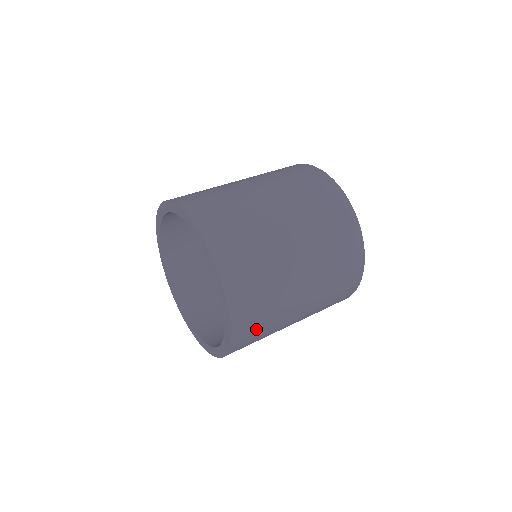
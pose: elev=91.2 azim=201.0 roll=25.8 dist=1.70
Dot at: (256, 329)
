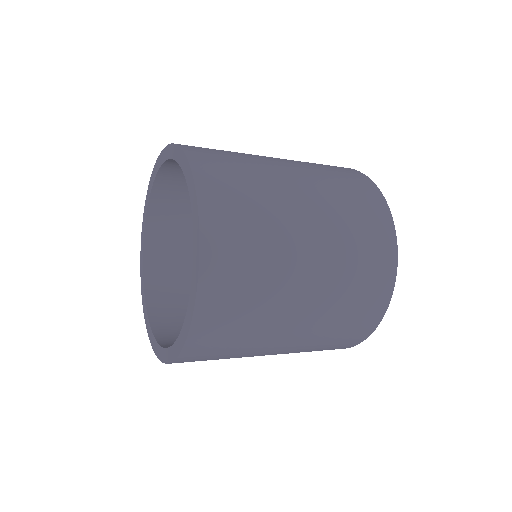
Dot at: occluded
